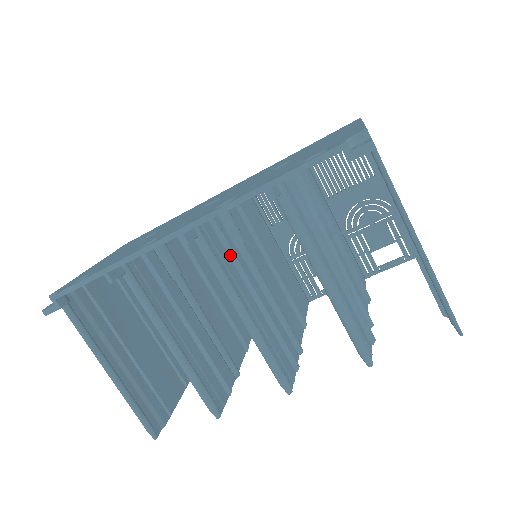
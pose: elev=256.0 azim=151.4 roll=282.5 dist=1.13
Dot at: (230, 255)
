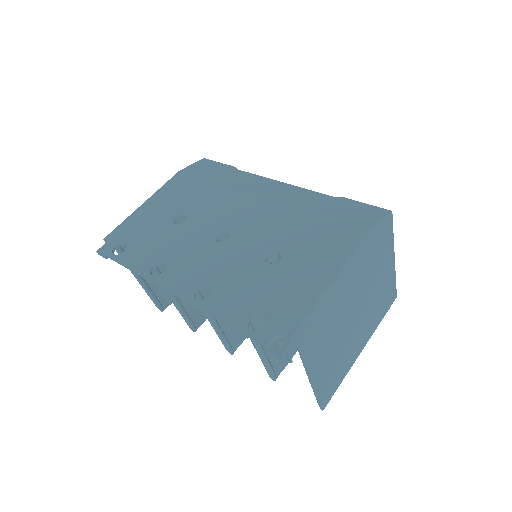
Dot at: occluded
